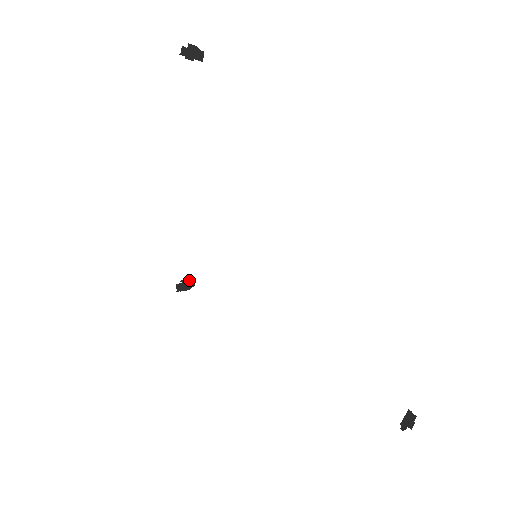
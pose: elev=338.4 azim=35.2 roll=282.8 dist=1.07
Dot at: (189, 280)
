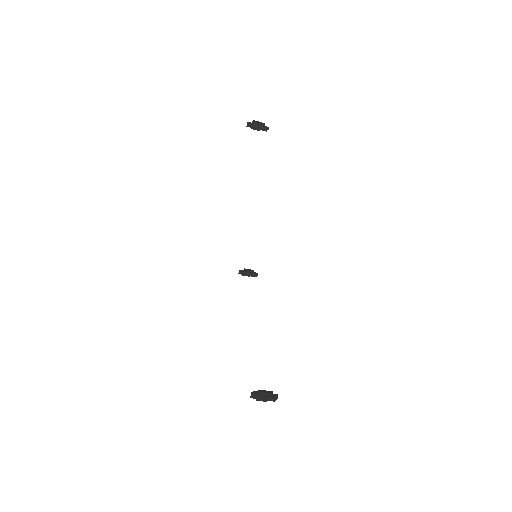
Dot at: (251, 270)
